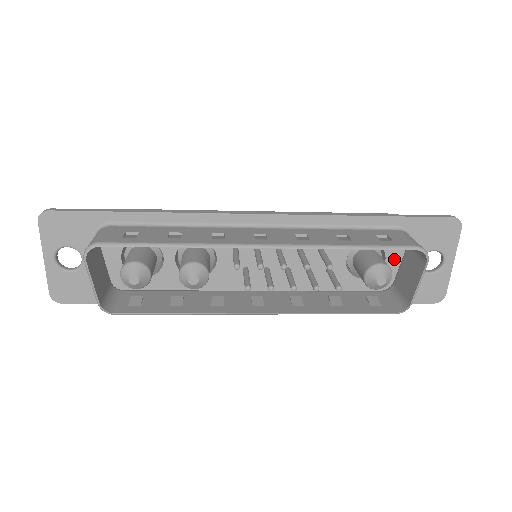
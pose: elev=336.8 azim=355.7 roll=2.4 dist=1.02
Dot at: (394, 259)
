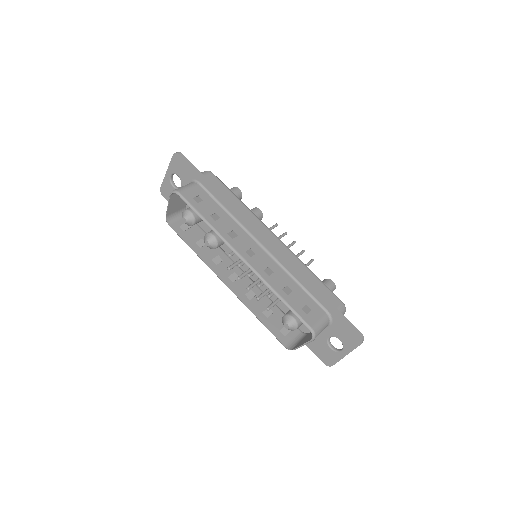
Dot at: occluded
